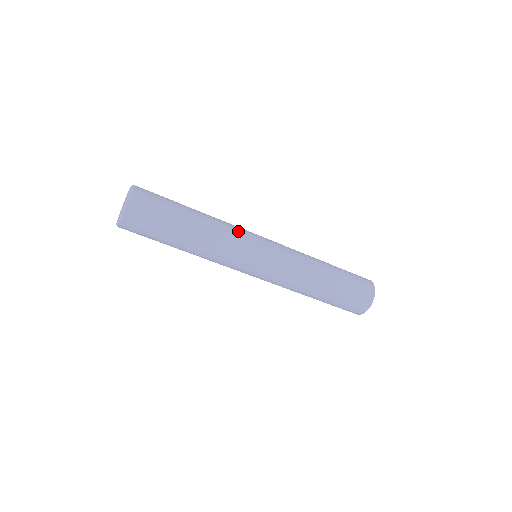
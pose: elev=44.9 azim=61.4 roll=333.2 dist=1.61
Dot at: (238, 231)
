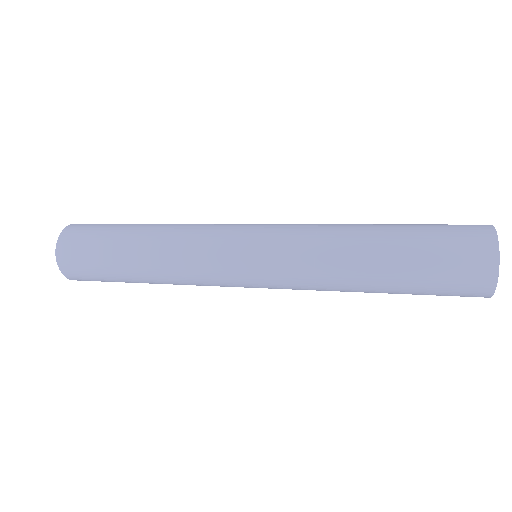
Dot at: (199, 266)
